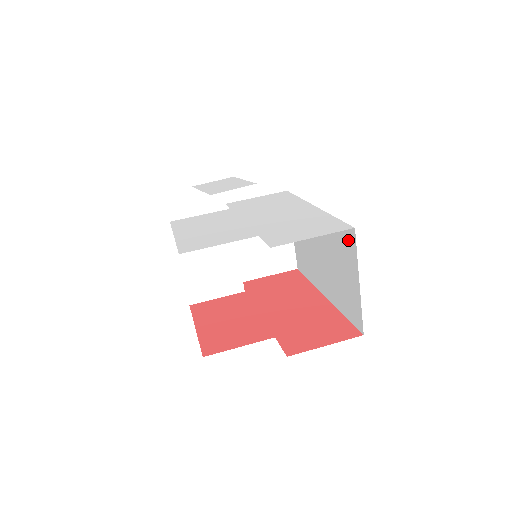
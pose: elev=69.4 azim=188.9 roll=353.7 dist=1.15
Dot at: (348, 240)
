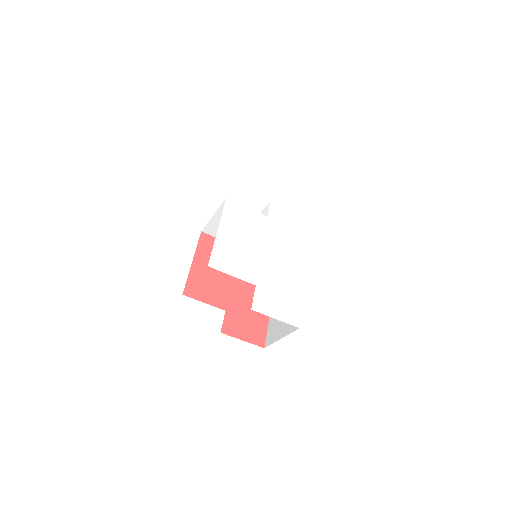
Dot at: occluded
